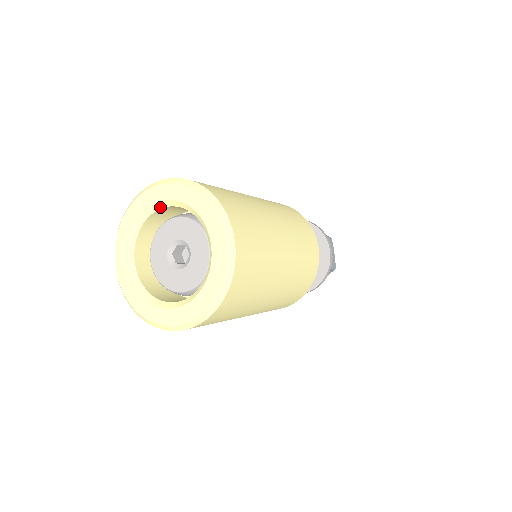
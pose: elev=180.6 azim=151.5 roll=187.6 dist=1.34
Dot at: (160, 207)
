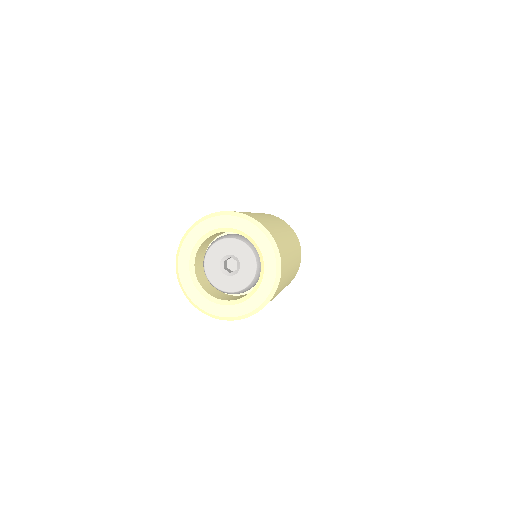
Dot at: (201, 242)
